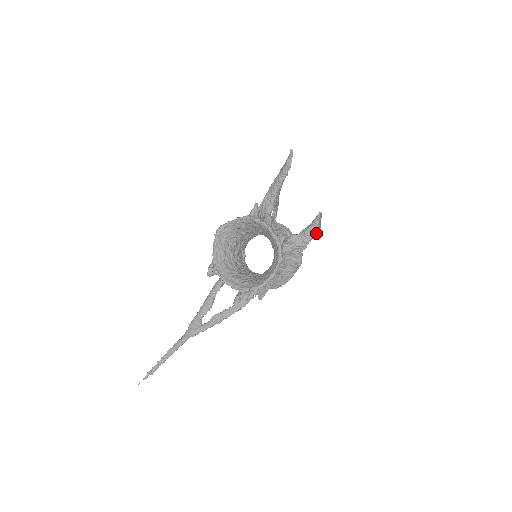
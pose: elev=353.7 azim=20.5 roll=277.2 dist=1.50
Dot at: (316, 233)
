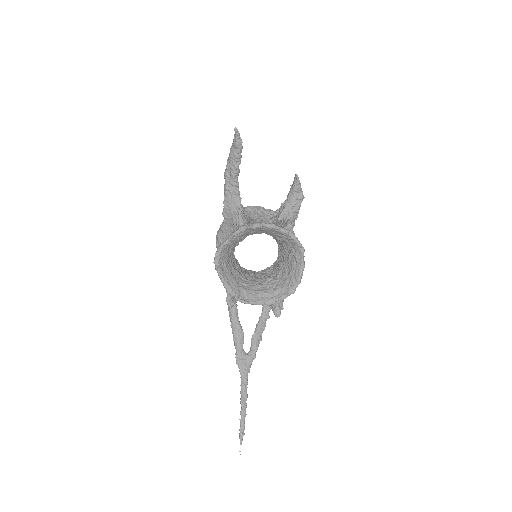
Dot at: (303, 197)
